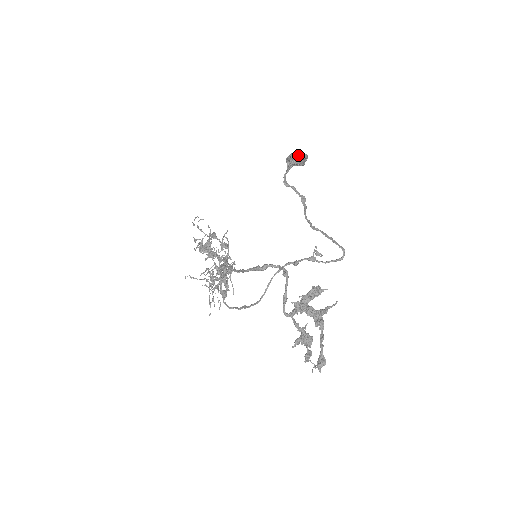
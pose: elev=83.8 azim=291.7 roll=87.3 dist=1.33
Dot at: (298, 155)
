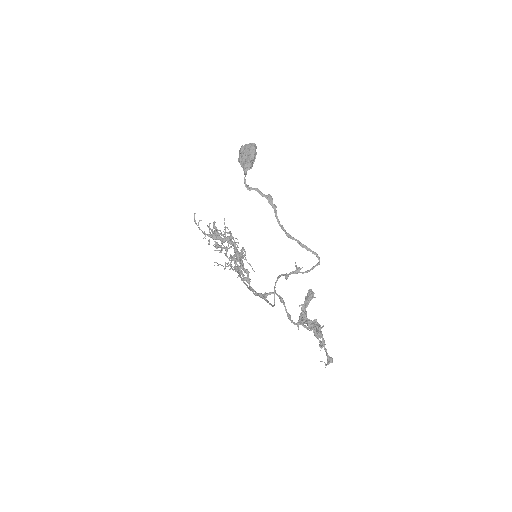
Dot at: (247, 154)
